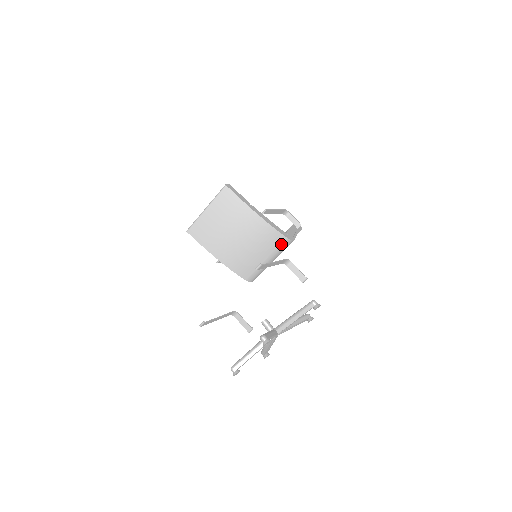
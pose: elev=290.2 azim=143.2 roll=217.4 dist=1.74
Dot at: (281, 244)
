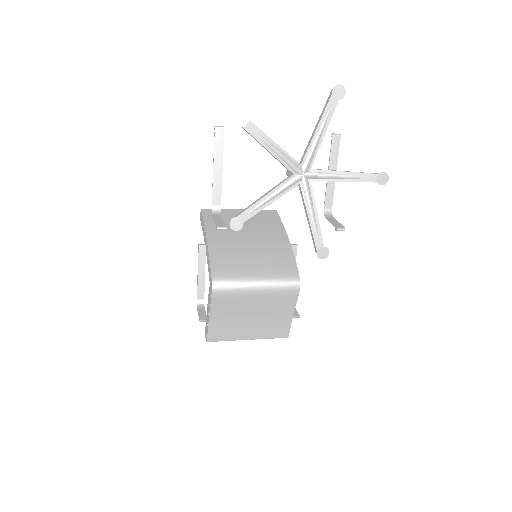
Dot at: (287, 275)
